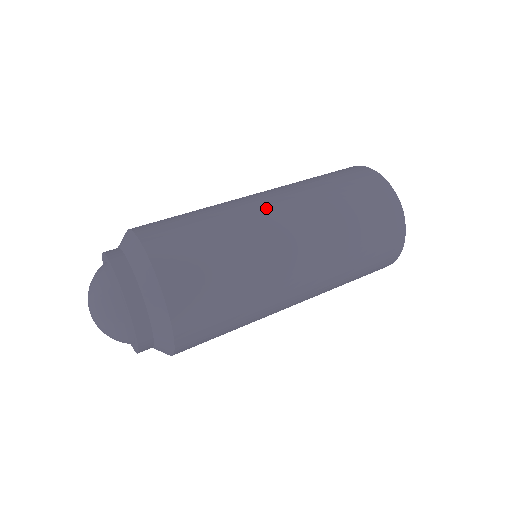
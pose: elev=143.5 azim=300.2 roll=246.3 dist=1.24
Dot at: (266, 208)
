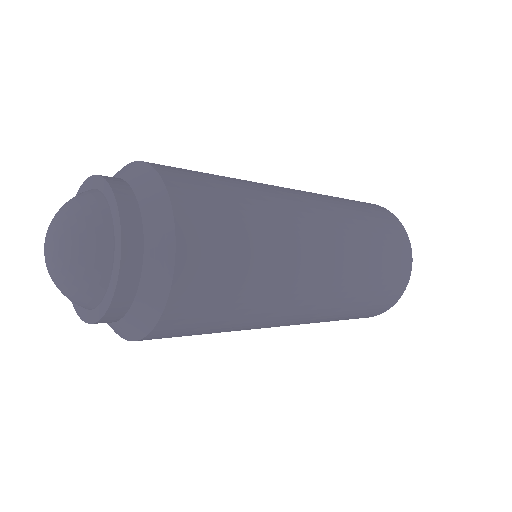
Dot at: (306, 215)
